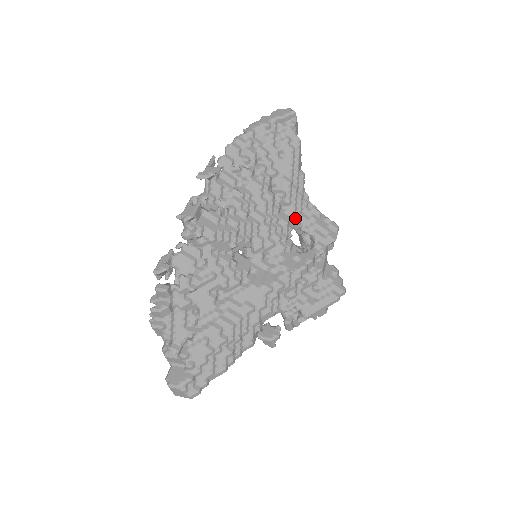
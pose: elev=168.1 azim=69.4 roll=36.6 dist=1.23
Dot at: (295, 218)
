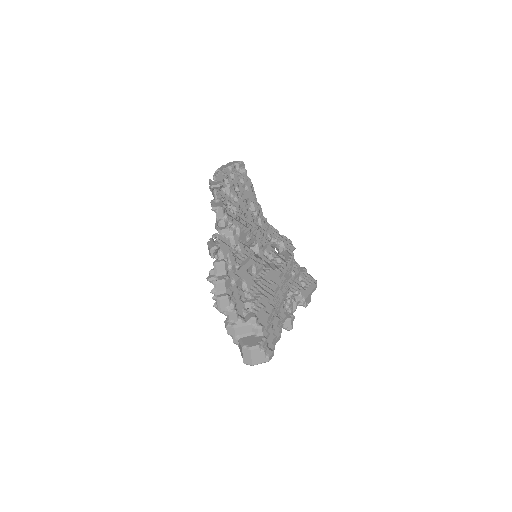
Dot at: (267, 232)
